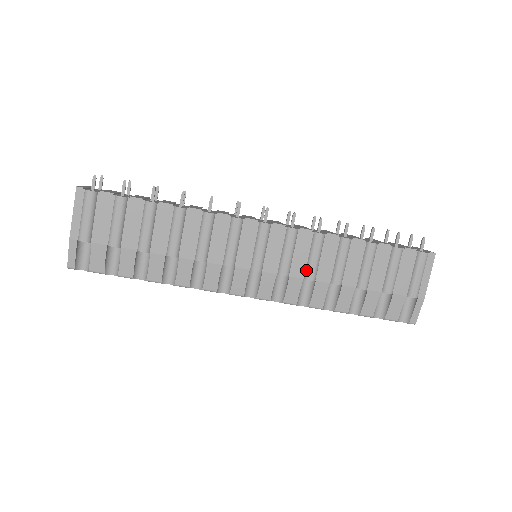
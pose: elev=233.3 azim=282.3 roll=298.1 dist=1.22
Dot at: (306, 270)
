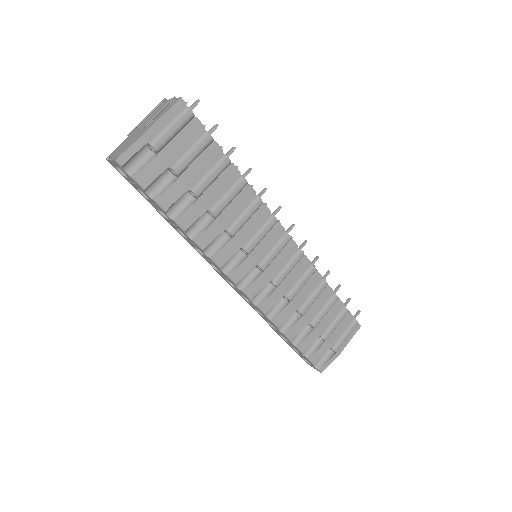
Dot at: (290, 290)
